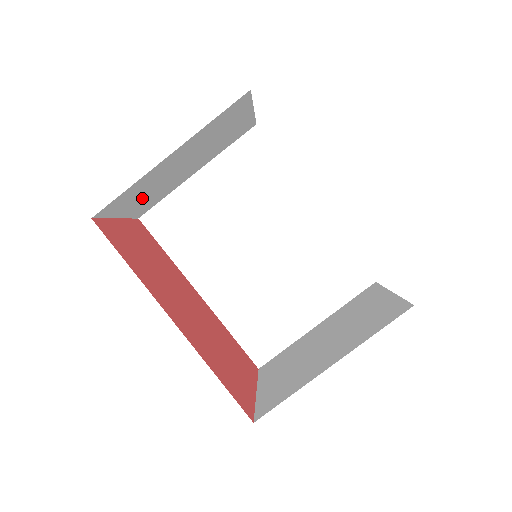
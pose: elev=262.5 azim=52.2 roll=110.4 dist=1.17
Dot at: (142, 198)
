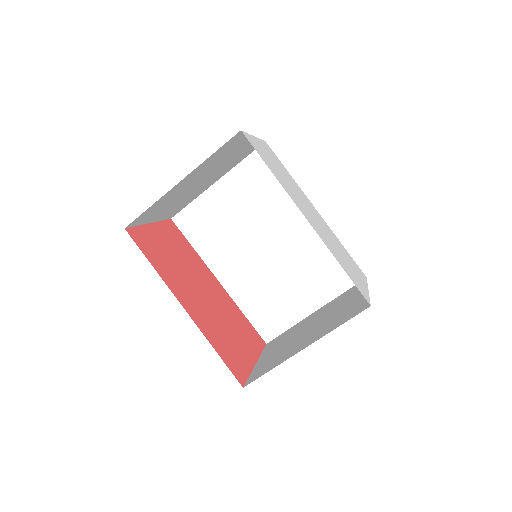
Dot at: (168, 208)
